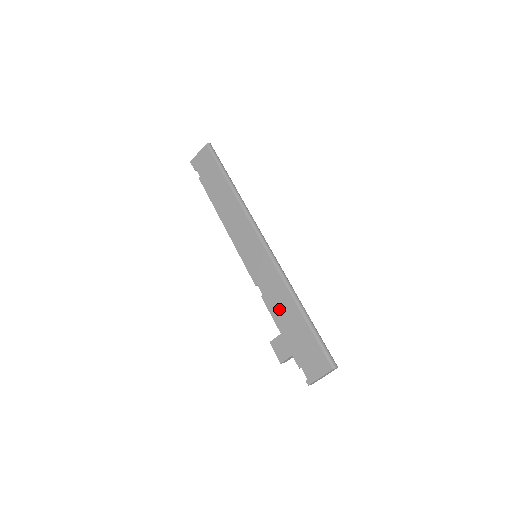
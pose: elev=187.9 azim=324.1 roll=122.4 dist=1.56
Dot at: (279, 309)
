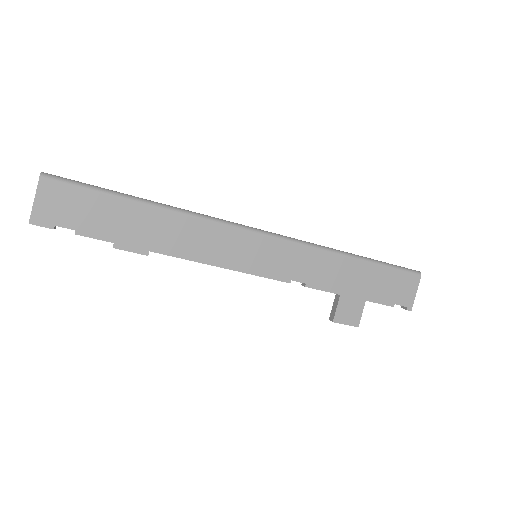
Dot at: (335, 279)
